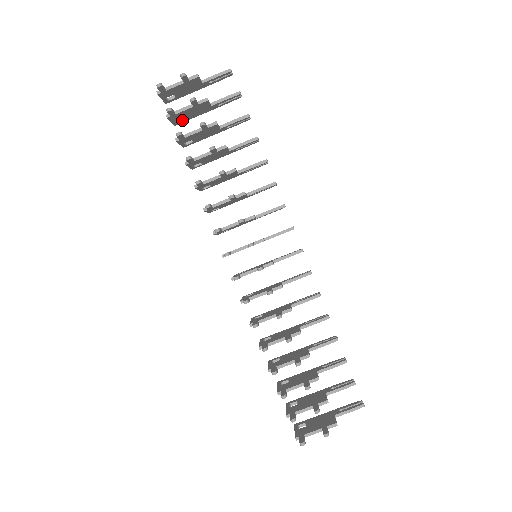
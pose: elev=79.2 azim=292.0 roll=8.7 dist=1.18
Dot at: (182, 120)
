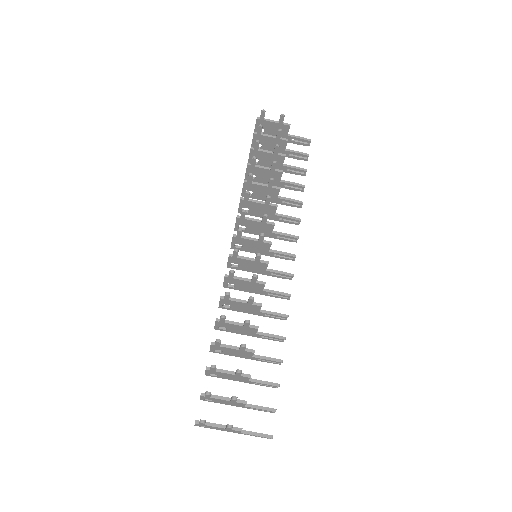
Dot at: (259, 148)
